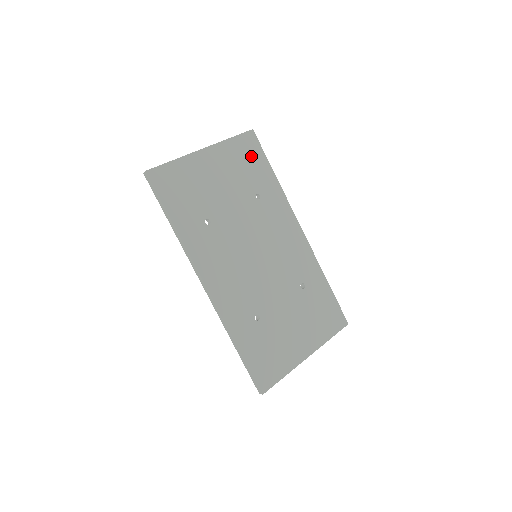
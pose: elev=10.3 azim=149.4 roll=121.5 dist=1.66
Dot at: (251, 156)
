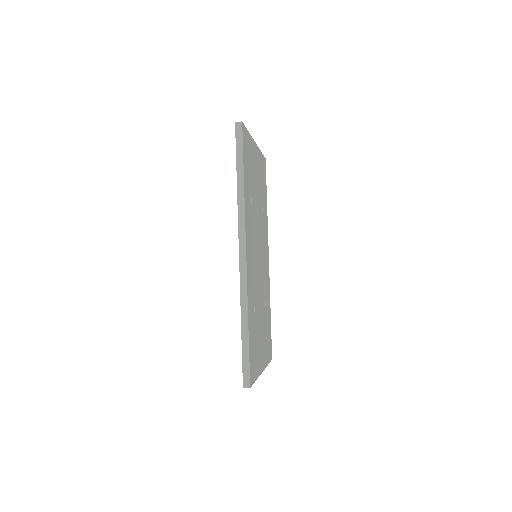
Dot at: (264, 176)
